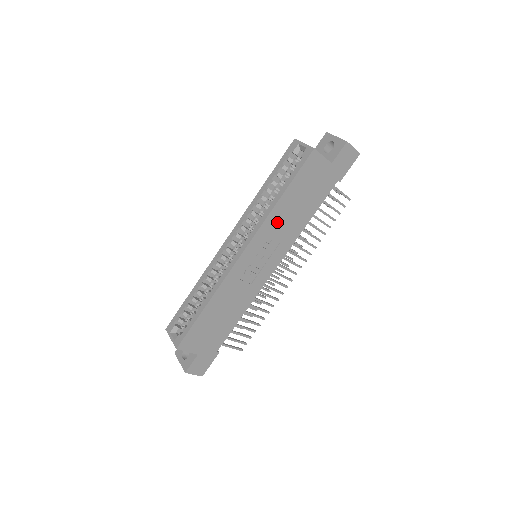
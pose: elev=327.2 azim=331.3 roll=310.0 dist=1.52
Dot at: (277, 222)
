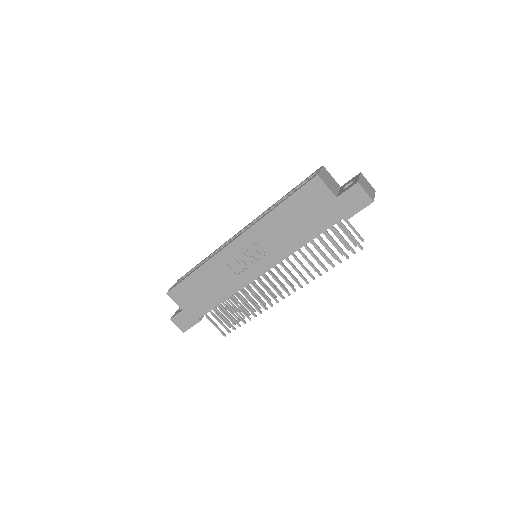
Dot at: (270, 229)
